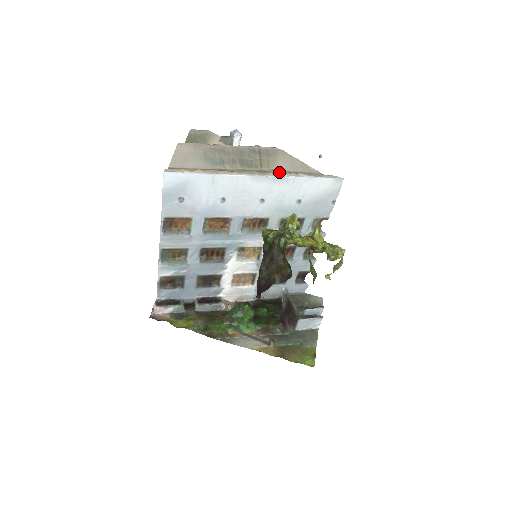
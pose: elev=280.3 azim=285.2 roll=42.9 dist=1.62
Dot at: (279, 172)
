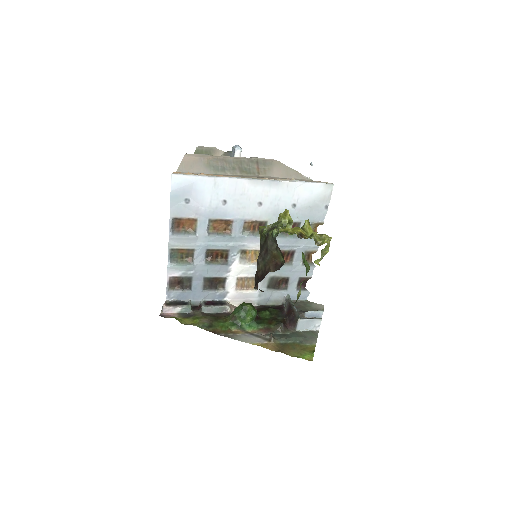
Dot at: (274, 178)
